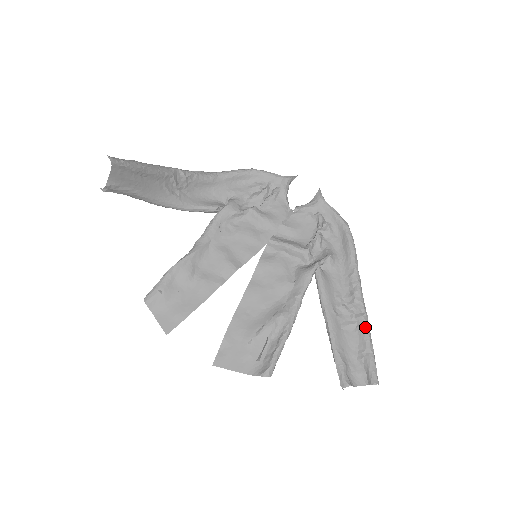
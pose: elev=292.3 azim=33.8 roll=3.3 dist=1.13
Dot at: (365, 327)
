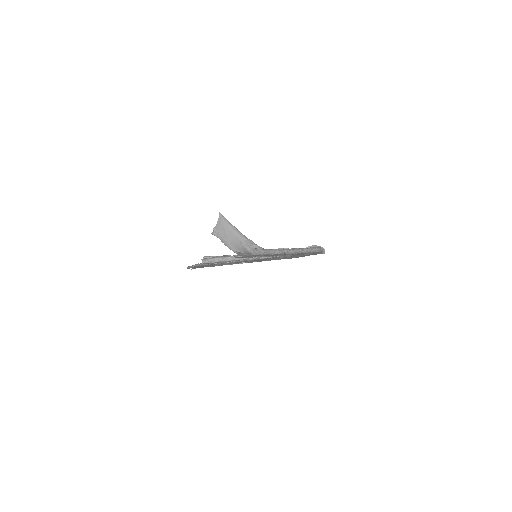
Dot at: (277, 249)
